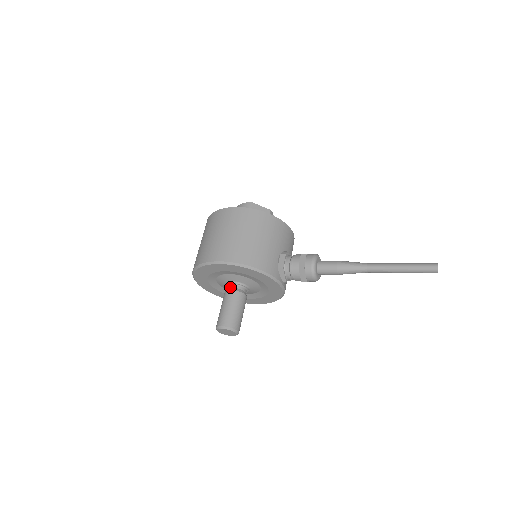
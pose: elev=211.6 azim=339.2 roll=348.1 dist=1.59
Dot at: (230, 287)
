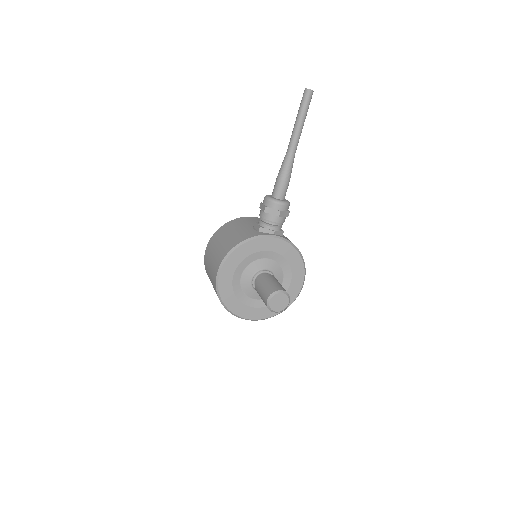
Dot at: occluded
